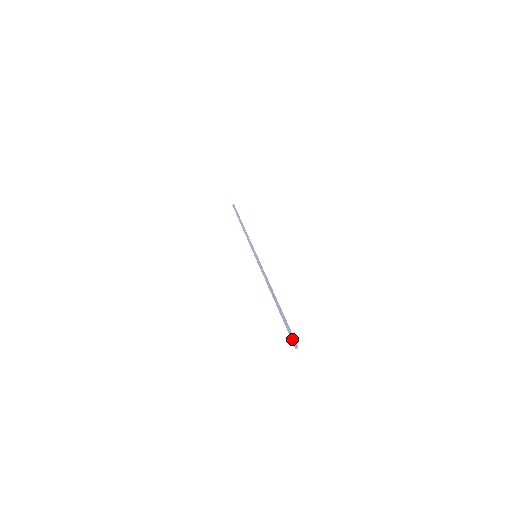
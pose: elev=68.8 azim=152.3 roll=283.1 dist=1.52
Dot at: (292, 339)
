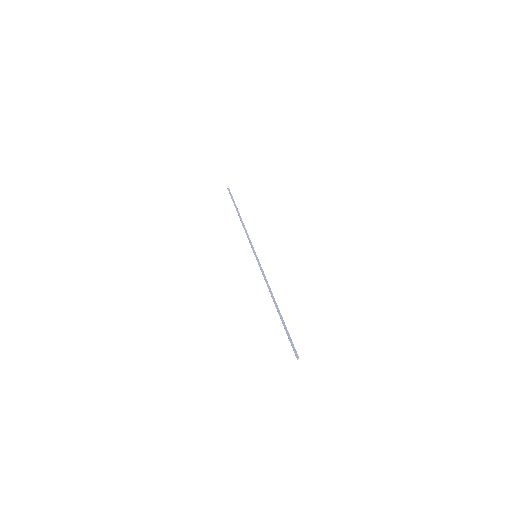
Dot at: (295, 350)
